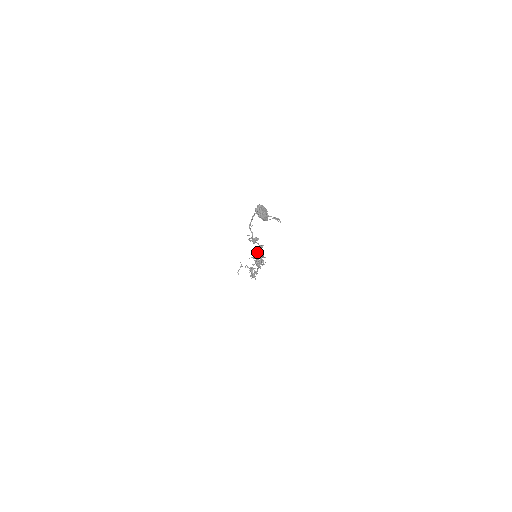
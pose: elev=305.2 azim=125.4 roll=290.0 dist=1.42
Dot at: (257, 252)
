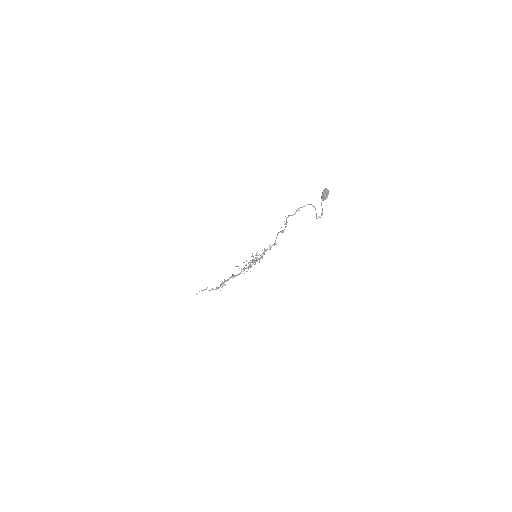
Dot at: occluded
